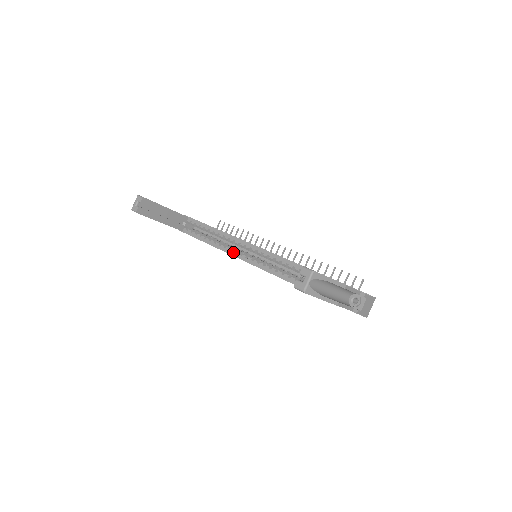
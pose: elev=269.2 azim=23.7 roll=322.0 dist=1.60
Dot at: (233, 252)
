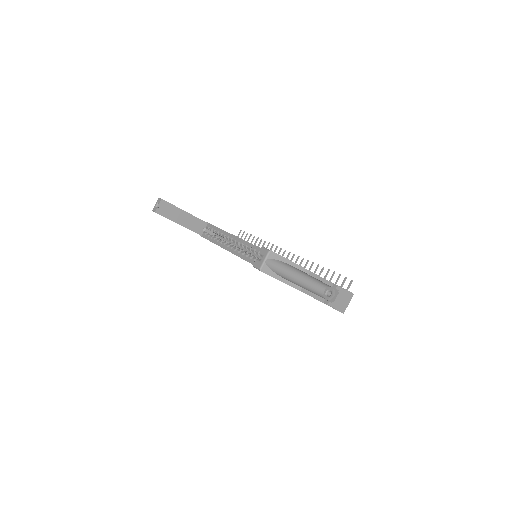
Dot at: (237, 252)
